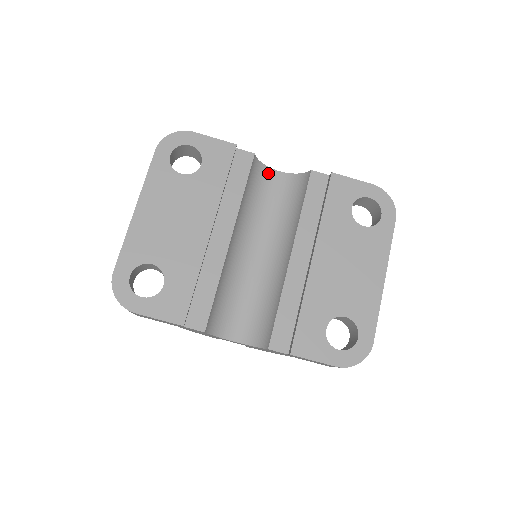
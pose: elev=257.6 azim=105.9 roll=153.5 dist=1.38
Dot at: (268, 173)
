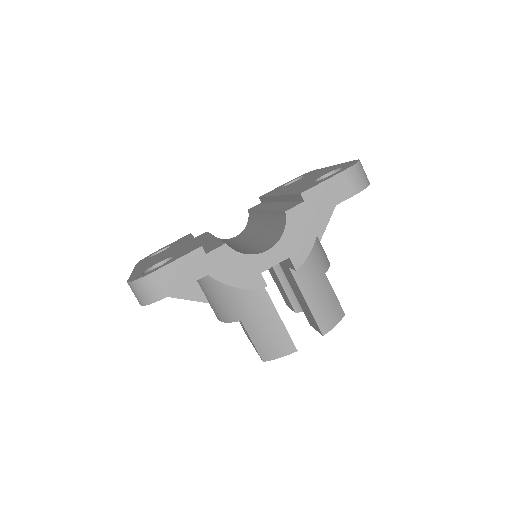
Dot at: (228, 239)
